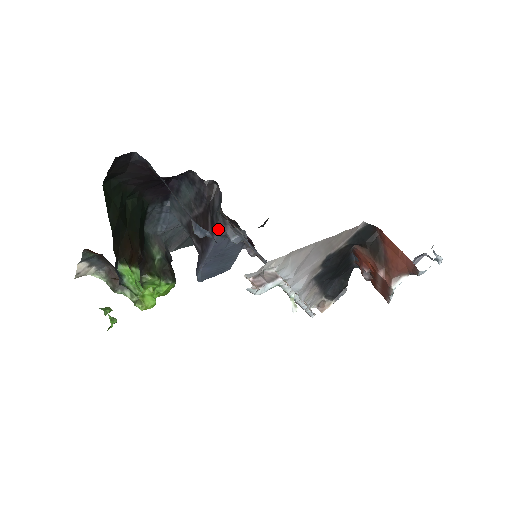
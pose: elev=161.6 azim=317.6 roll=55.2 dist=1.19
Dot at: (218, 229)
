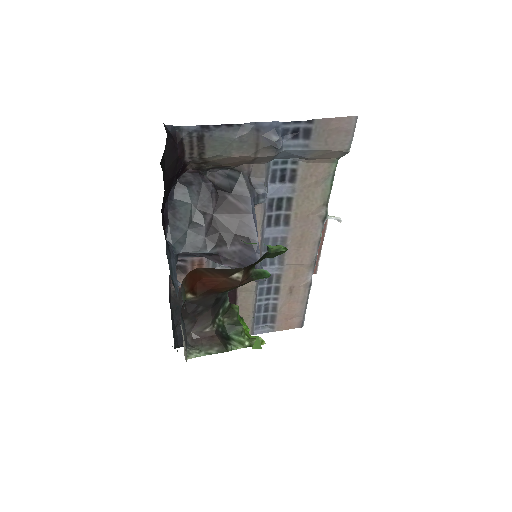
Dot at: (250, 191)
